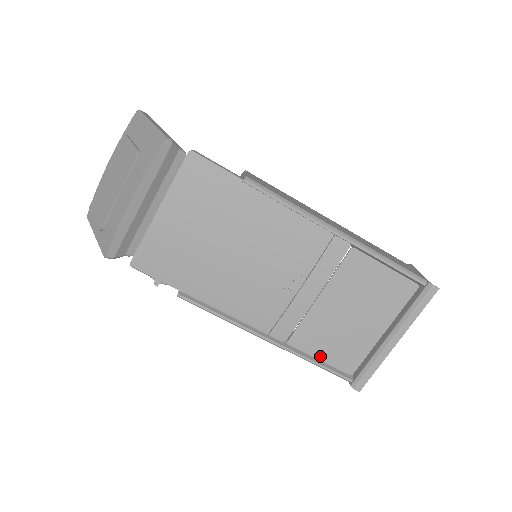
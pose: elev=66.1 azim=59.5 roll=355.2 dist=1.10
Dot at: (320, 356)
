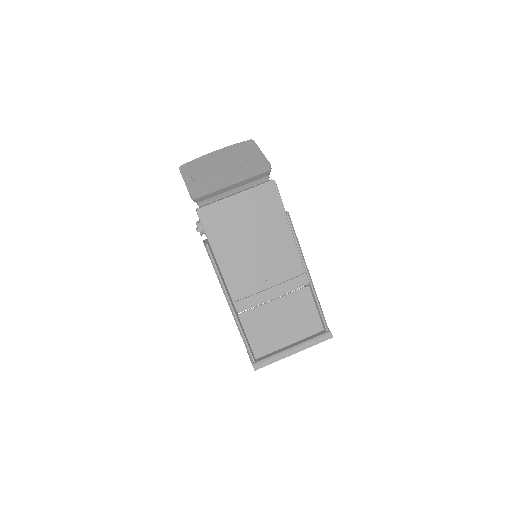
Dot at: (249, 335)
